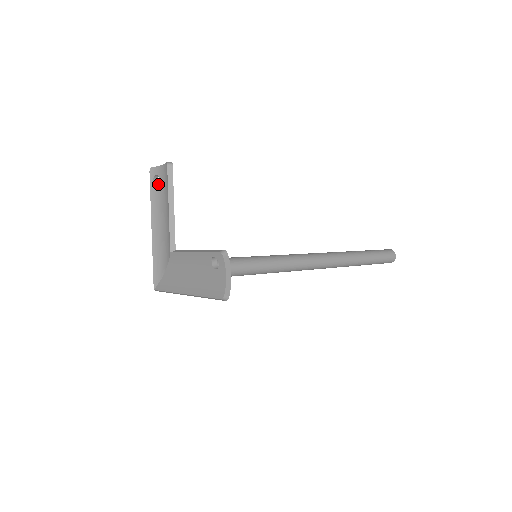
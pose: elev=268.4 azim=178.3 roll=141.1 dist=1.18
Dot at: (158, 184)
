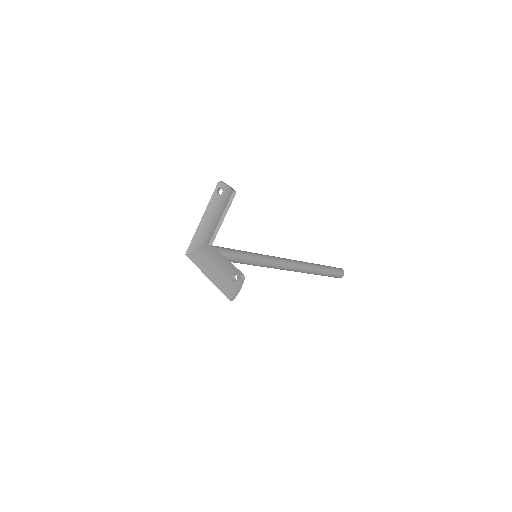
Dot at: (220, 195)
